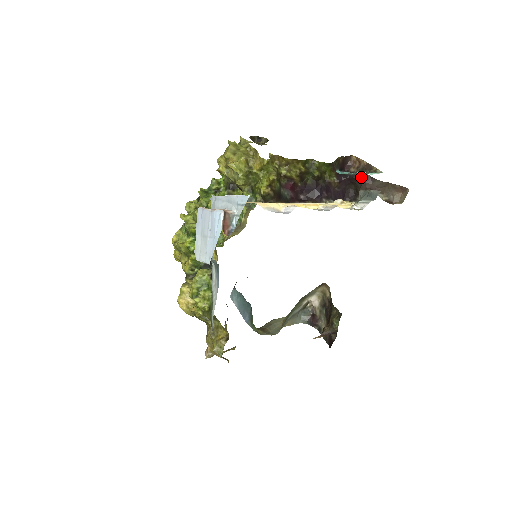
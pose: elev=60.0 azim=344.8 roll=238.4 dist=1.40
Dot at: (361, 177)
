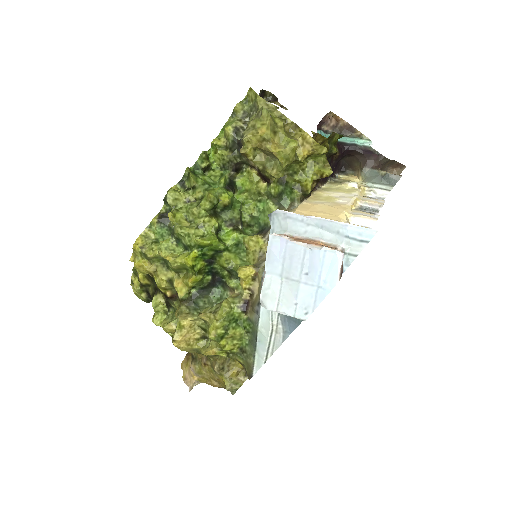
Dot at: (366, 151)
